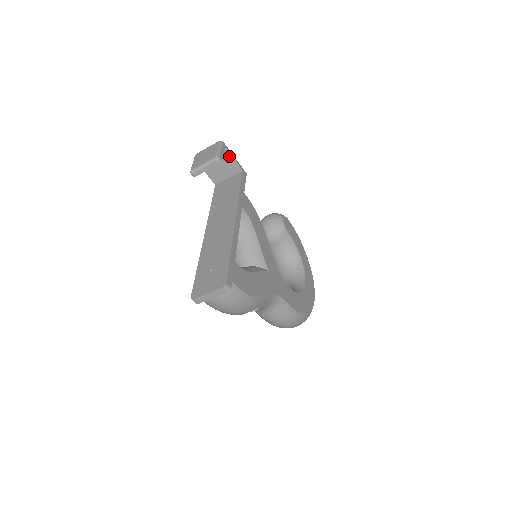
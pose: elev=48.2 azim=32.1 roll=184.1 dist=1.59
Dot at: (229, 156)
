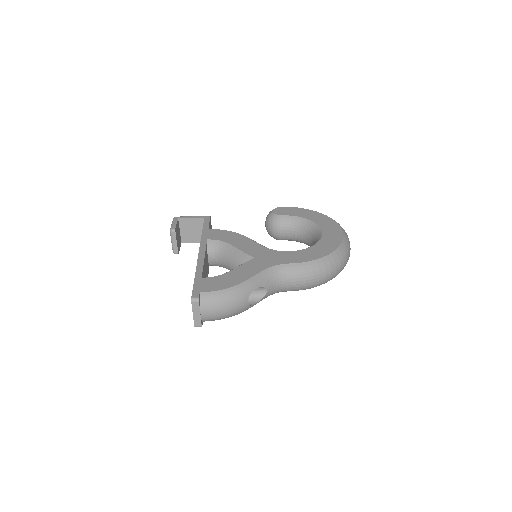
Dot at: (187, 220)
